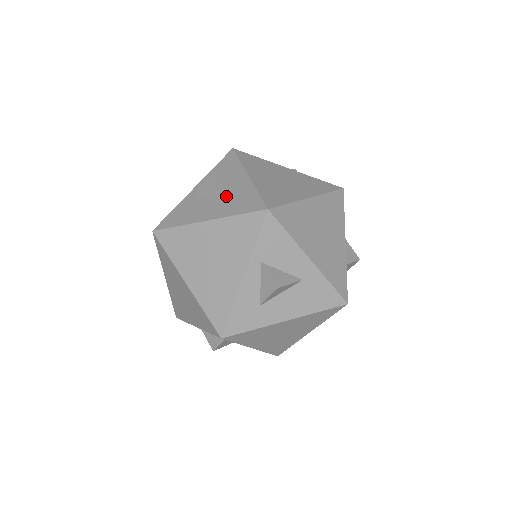
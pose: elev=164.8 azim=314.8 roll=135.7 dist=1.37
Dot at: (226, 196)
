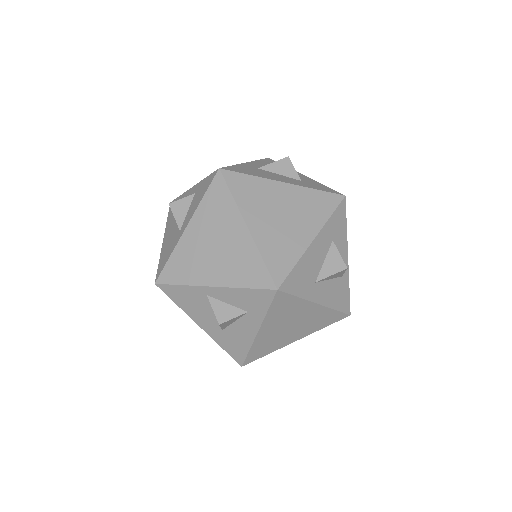
Dot at: (228, 328)
